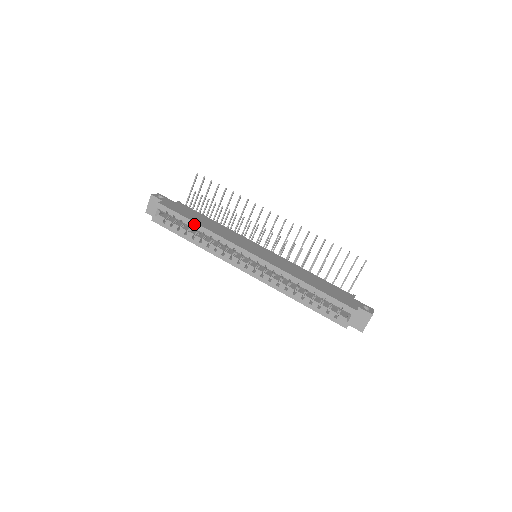
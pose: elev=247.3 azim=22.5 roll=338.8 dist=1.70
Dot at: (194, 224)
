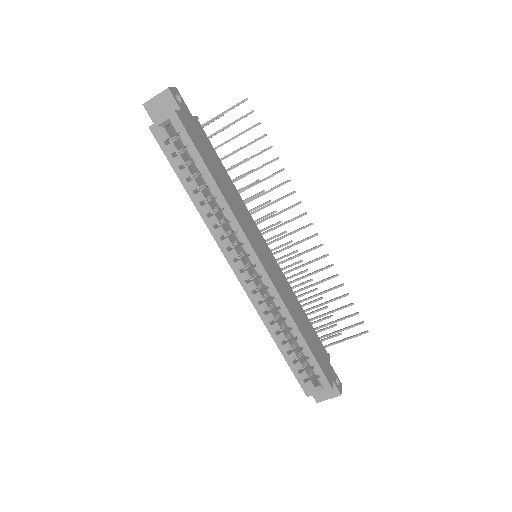
Dot at: (209, 177)
